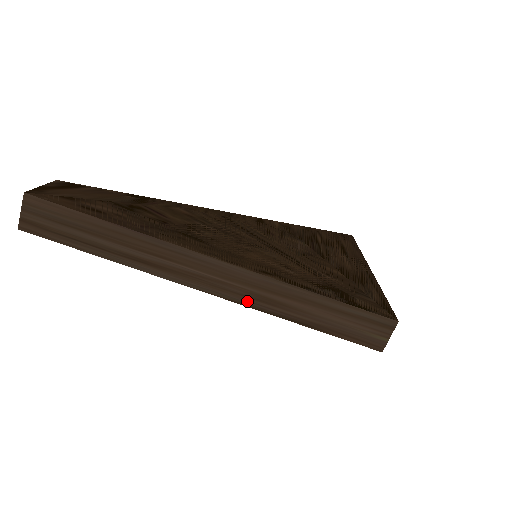
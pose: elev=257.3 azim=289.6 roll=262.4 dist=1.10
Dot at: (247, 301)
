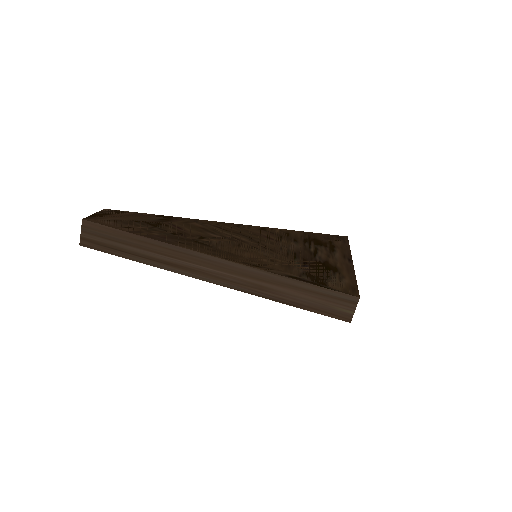
Dot at: (243, 288)
